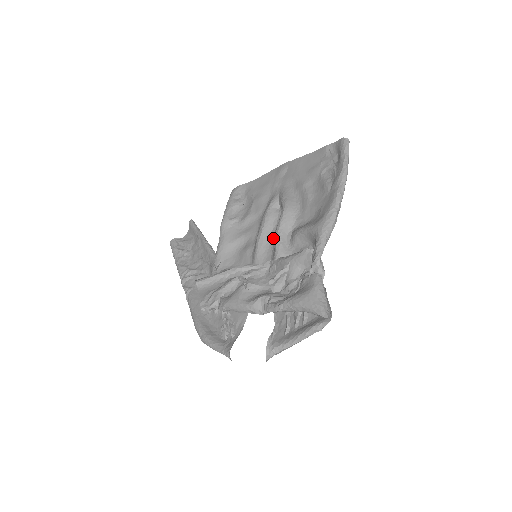
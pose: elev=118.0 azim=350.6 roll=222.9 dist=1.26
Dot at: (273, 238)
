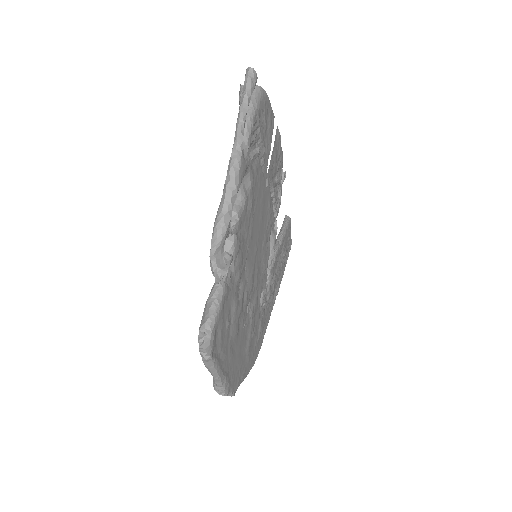
Dot at: (258, 229)
